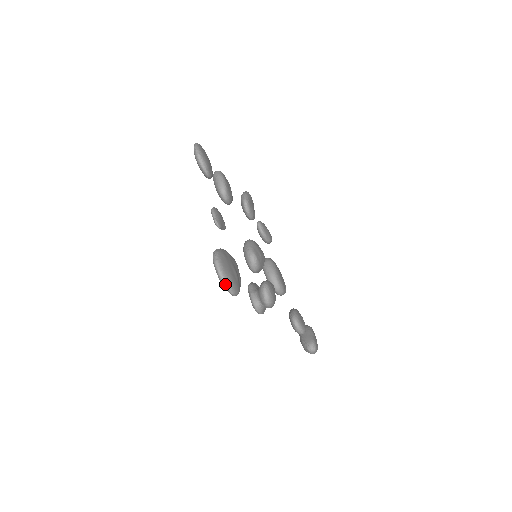
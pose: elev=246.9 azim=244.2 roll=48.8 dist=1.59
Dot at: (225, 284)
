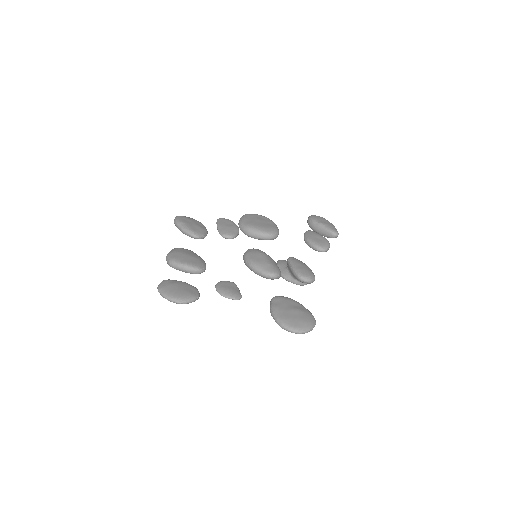
Dot at: occluded
